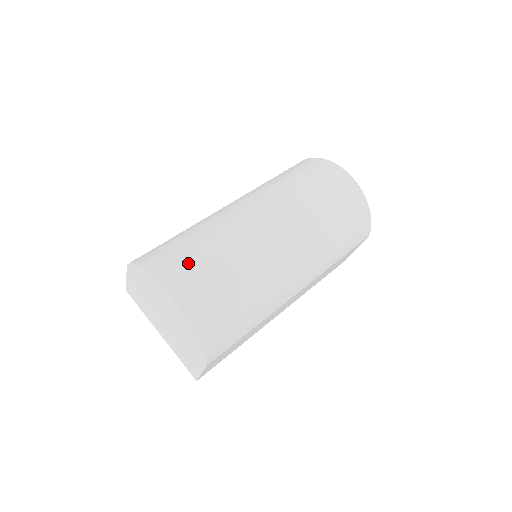
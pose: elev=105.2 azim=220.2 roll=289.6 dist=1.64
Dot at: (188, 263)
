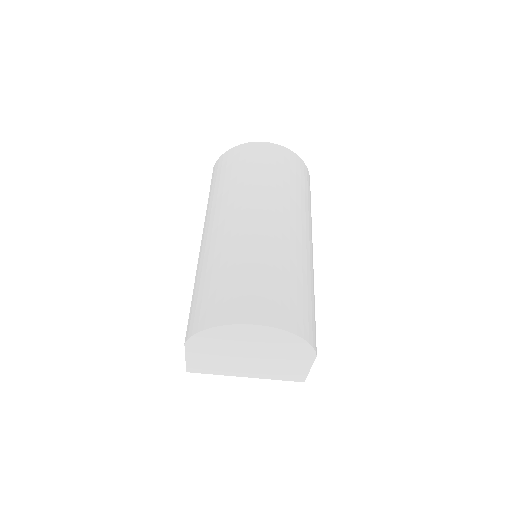
Dot at: (240, 293)
